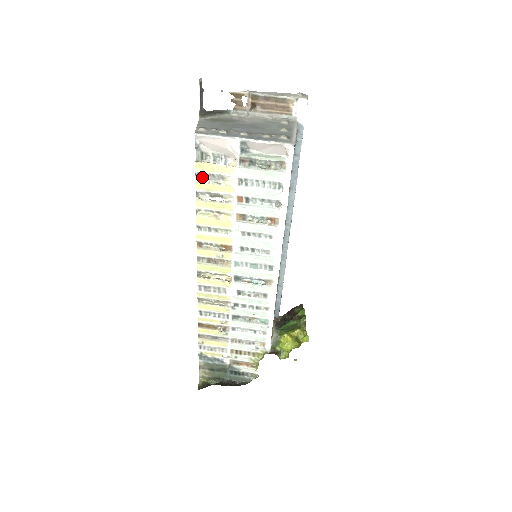
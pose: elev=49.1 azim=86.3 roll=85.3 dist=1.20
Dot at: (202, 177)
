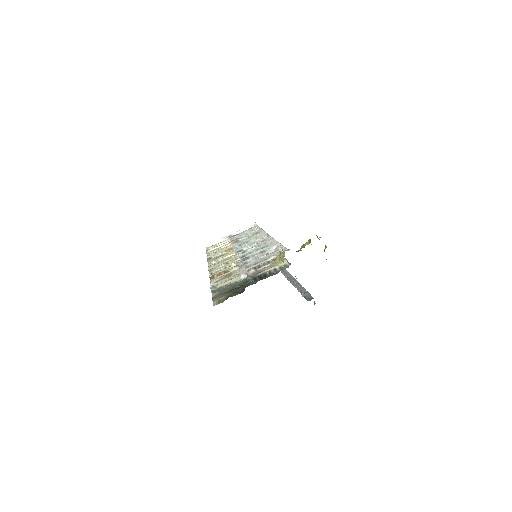
Dot at: occluded
